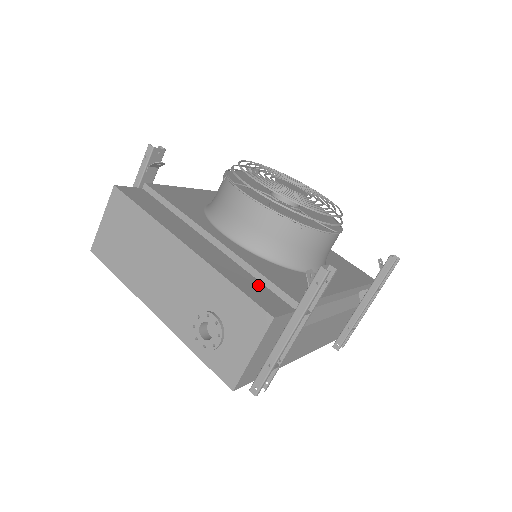
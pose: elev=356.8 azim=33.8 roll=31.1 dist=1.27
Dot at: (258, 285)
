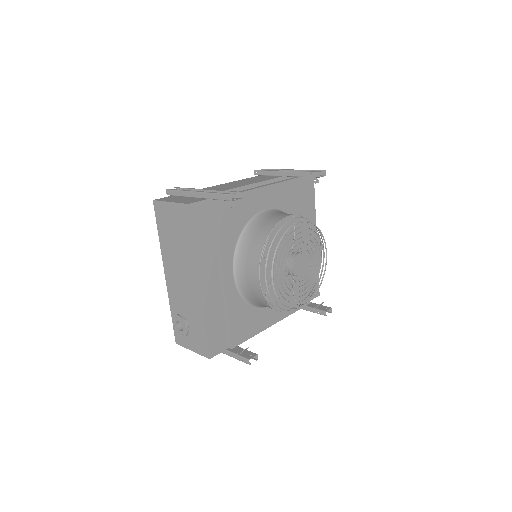
Dot at: (221, 326)
